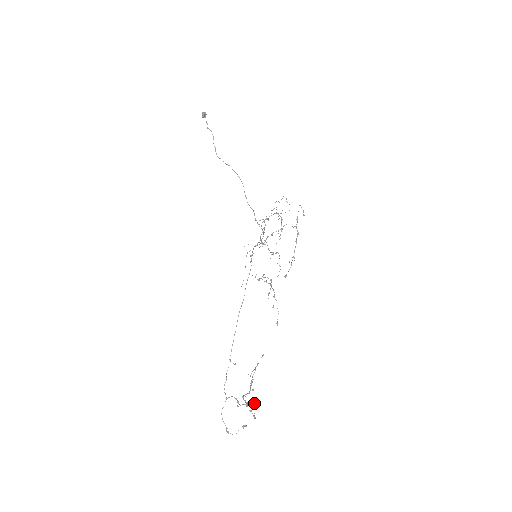
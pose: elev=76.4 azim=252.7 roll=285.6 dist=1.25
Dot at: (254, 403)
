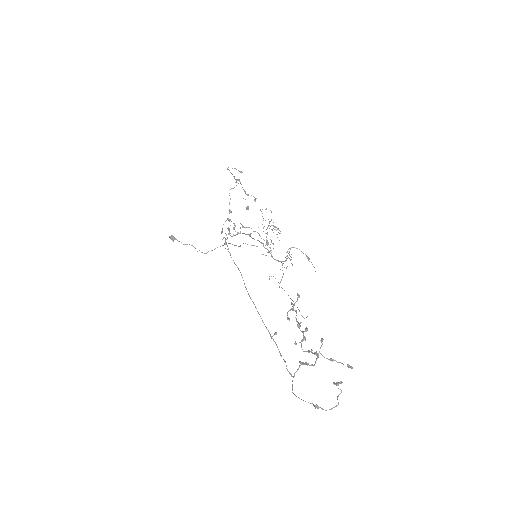
Dot at: (322, 343)
